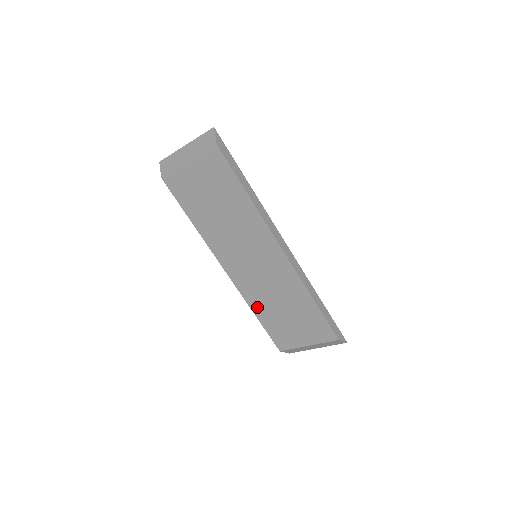
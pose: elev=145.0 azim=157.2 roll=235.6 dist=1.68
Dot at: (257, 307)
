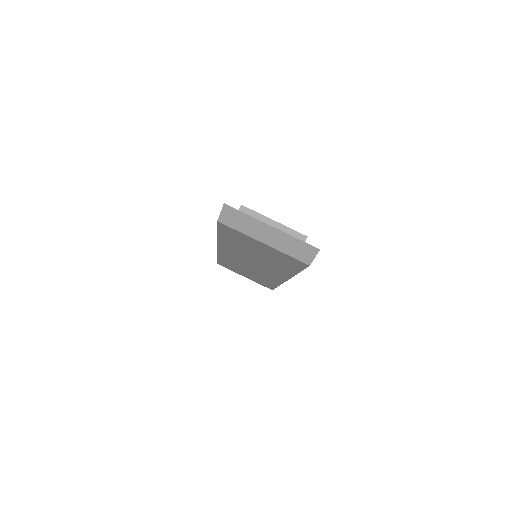
Dot at: (225, 260)
